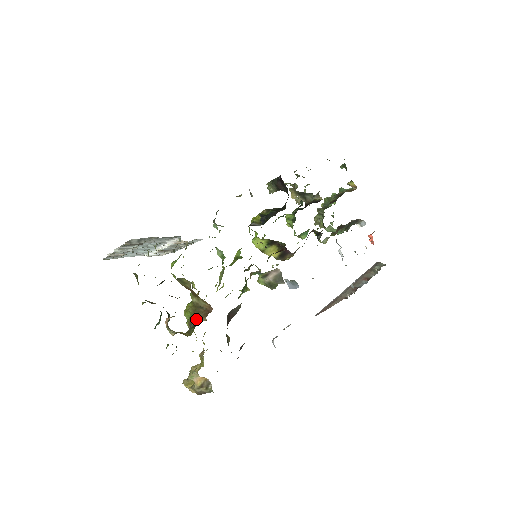
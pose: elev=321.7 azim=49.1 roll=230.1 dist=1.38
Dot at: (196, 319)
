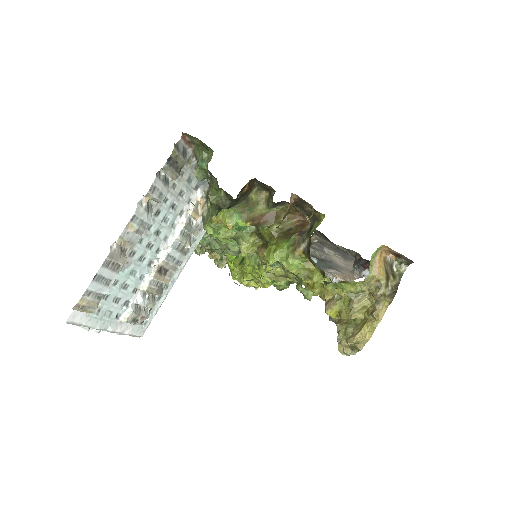
Dot at: (301, 231)
